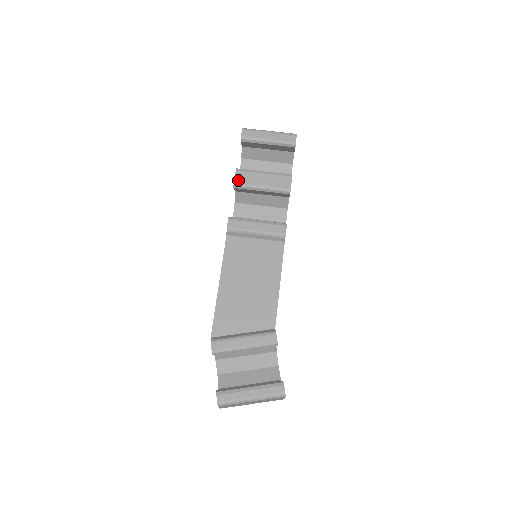
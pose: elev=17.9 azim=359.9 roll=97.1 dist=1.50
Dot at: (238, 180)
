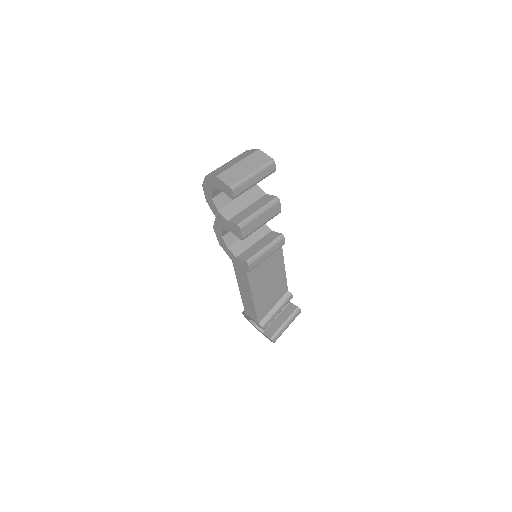
Dot at: (245, 235)
